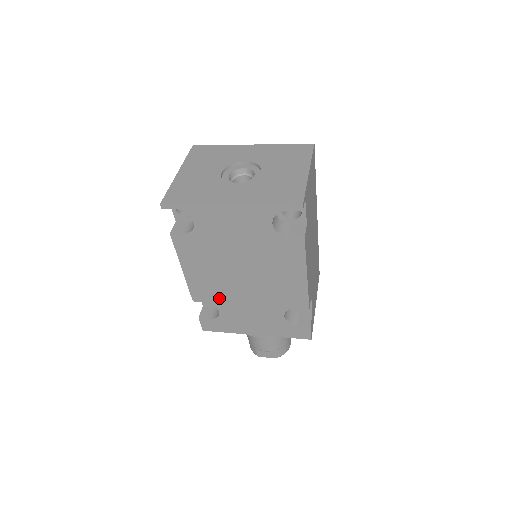
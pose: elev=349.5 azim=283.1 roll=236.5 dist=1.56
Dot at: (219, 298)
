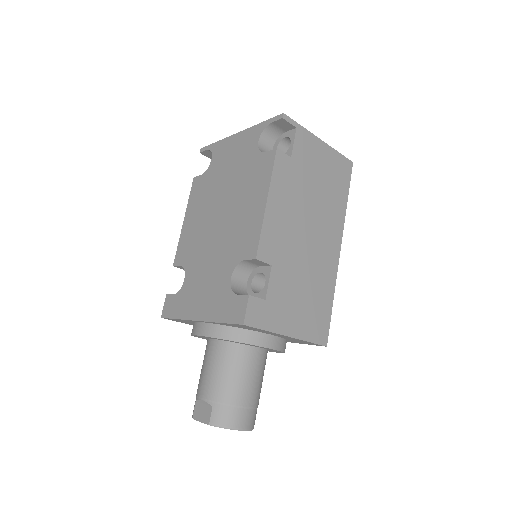
Dot at: (192, 257)
